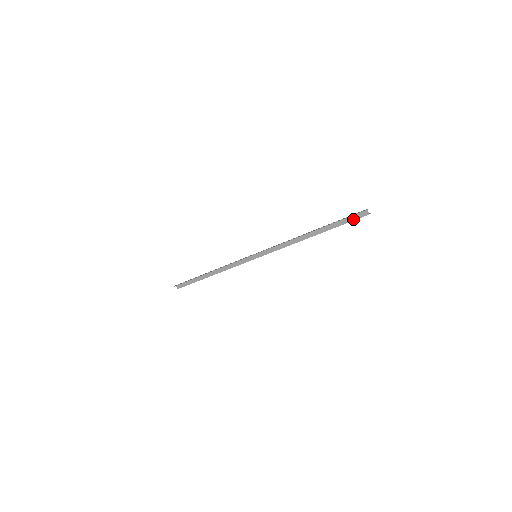
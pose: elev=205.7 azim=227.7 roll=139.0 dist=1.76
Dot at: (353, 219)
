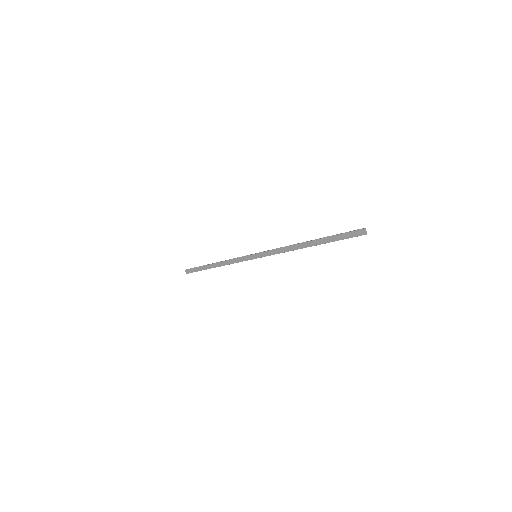
Dot at: (350, 236)
